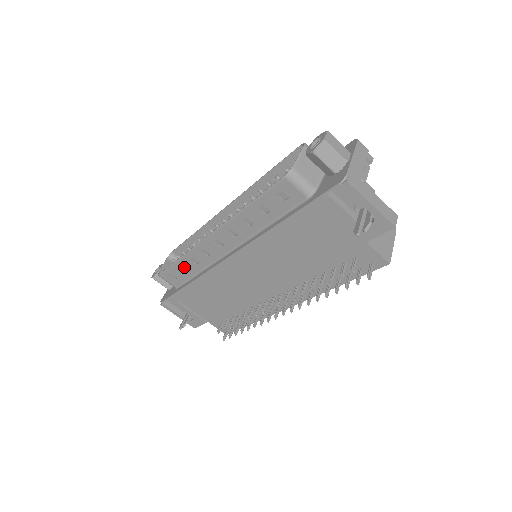
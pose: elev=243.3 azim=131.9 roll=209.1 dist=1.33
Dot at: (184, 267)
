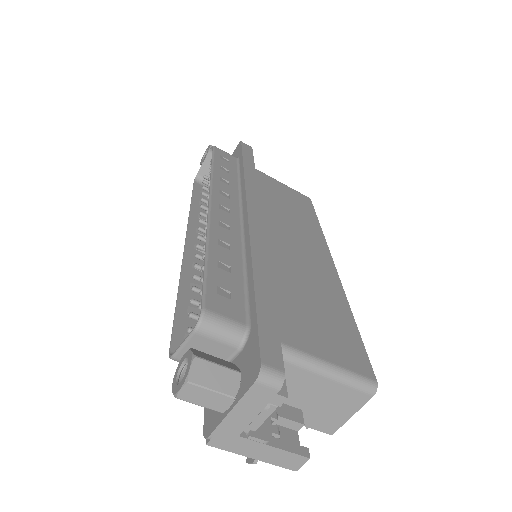
Dot at: occluded
